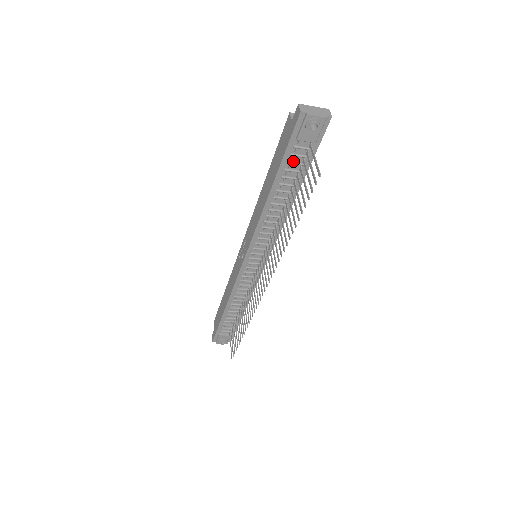
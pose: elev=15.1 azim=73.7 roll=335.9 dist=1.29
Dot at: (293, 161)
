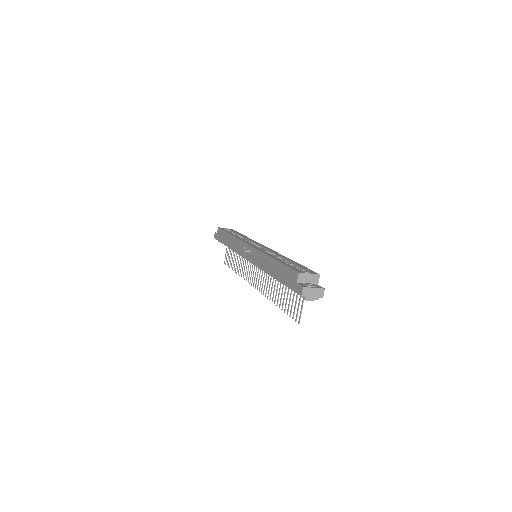
Dot at: occluded
